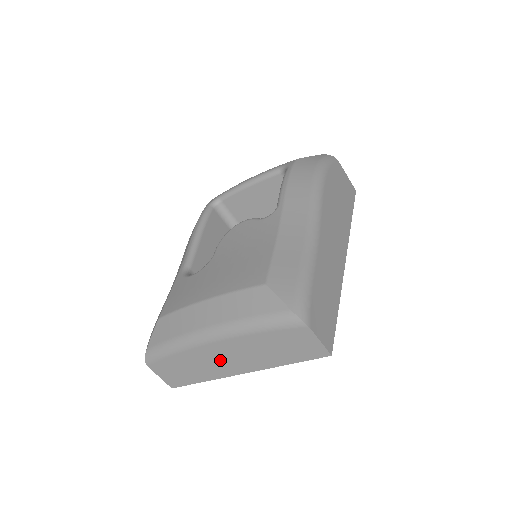
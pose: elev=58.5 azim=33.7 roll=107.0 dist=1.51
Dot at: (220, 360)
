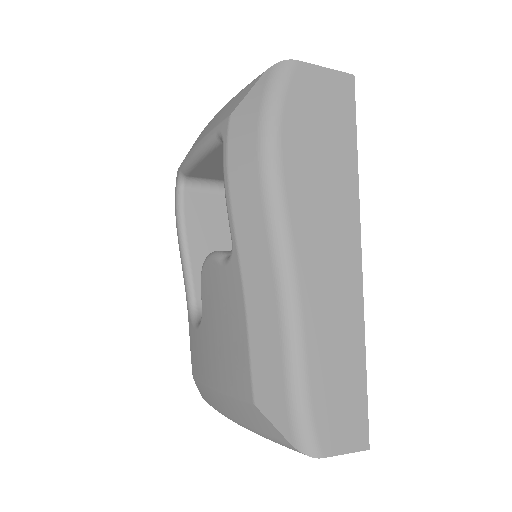
Dot at: occluded
